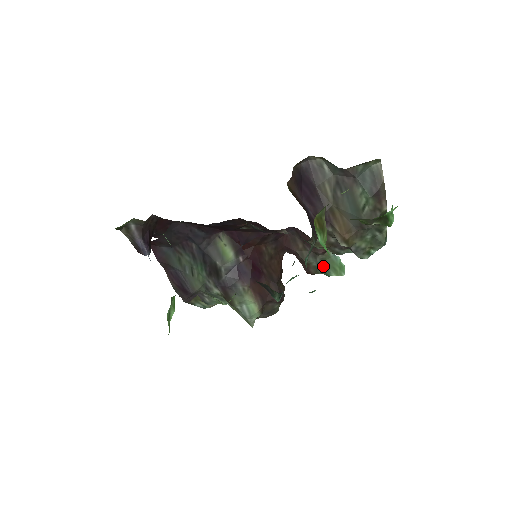
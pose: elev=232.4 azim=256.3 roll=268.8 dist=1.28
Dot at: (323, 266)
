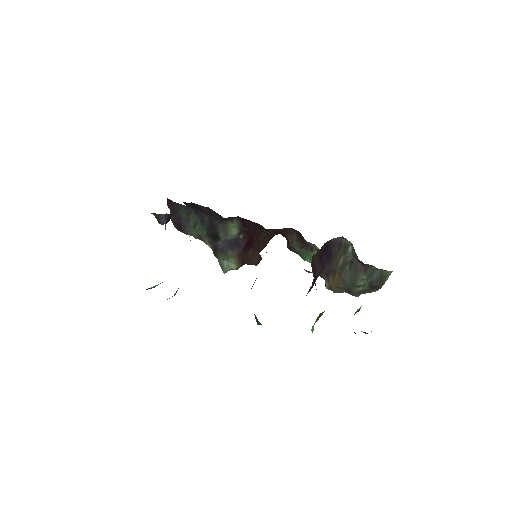
Dot at: (304, 254)
